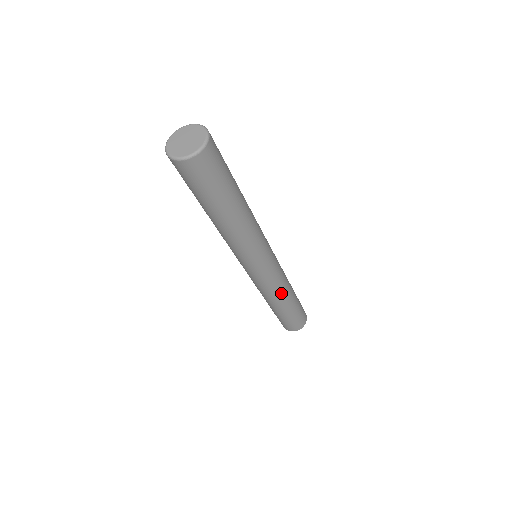
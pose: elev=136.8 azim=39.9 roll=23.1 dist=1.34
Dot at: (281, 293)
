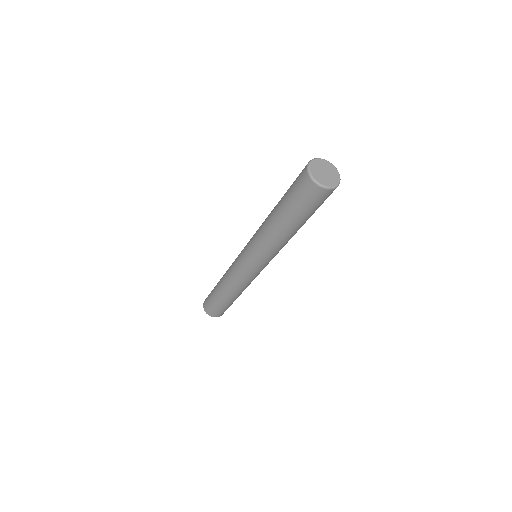
Dot at: (239, 289)
